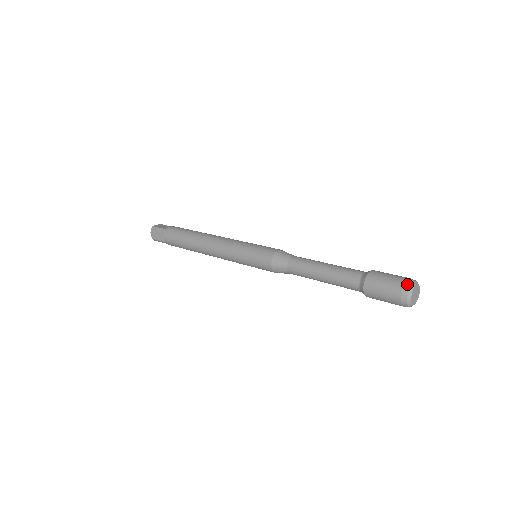
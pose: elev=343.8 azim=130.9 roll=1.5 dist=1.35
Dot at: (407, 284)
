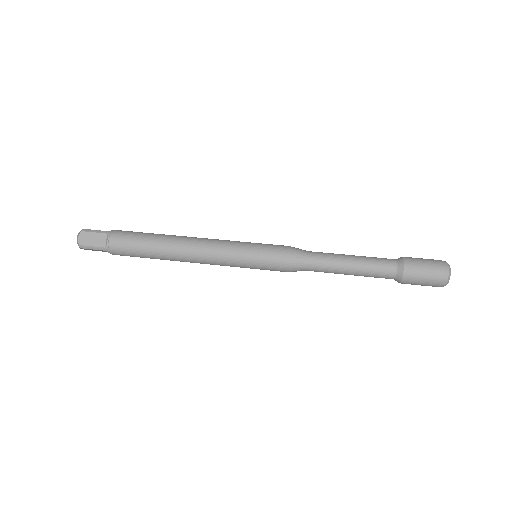
Dot at: (444, 262)
